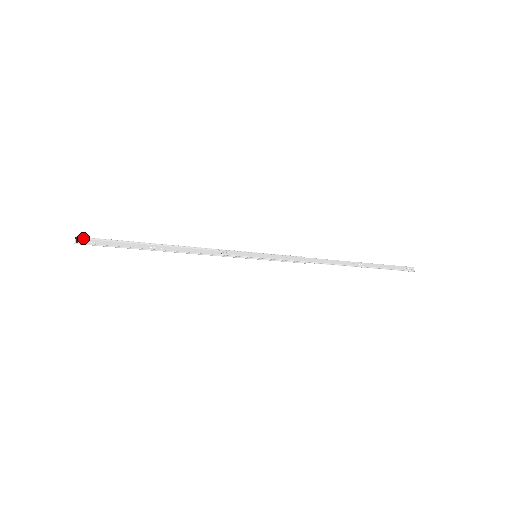
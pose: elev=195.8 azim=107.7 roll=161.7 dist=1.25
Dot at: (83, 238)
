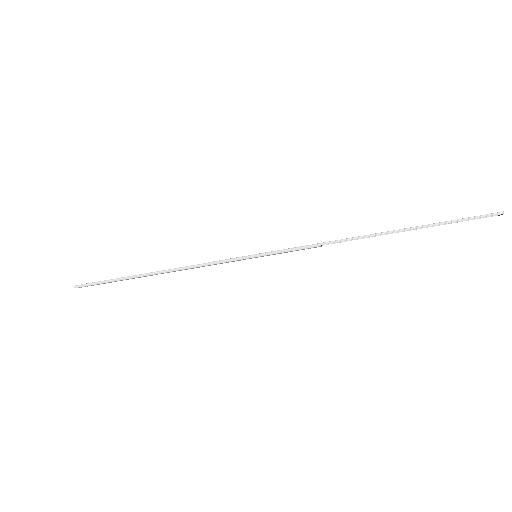
Dot at: (85, 286)
